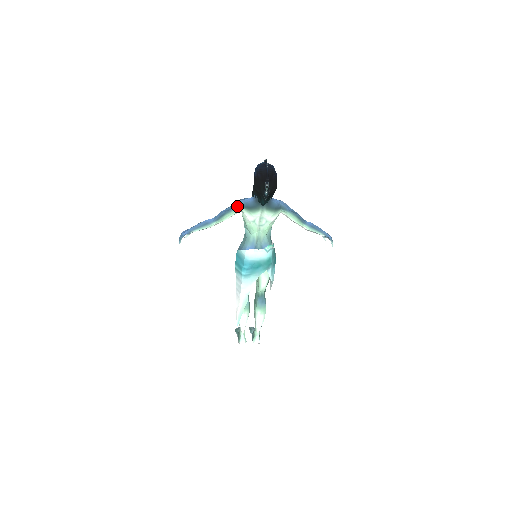
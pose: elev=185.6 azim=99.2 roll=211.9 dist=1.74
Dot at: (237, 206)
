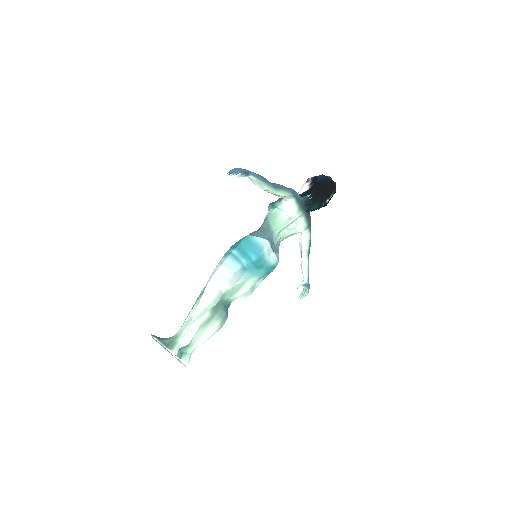
Dot at: (293, 191)
